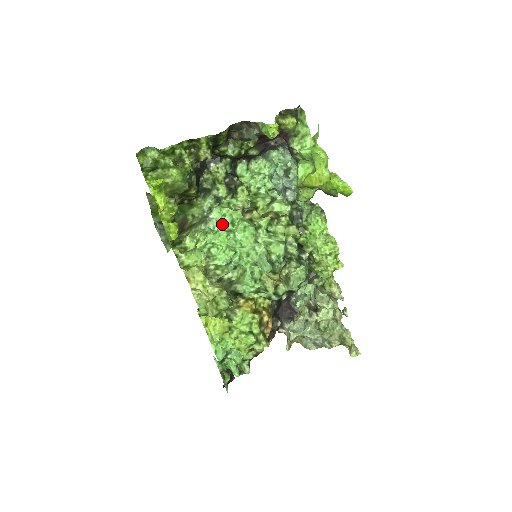
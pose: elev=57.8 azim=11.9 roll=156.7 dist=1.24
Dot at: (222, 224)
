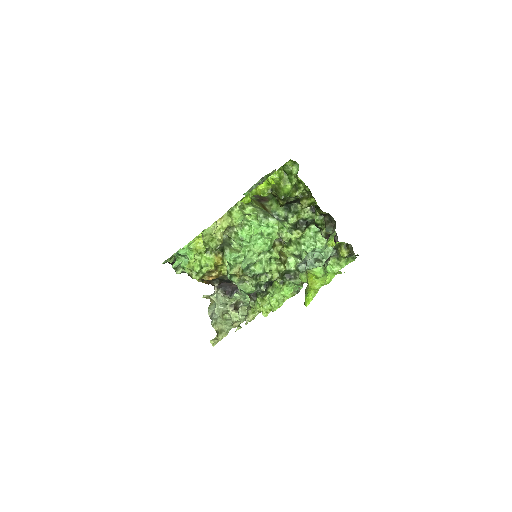
Dot at: (266, 228)
